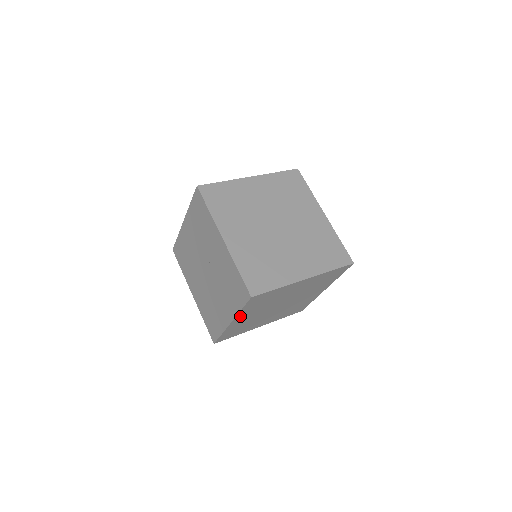
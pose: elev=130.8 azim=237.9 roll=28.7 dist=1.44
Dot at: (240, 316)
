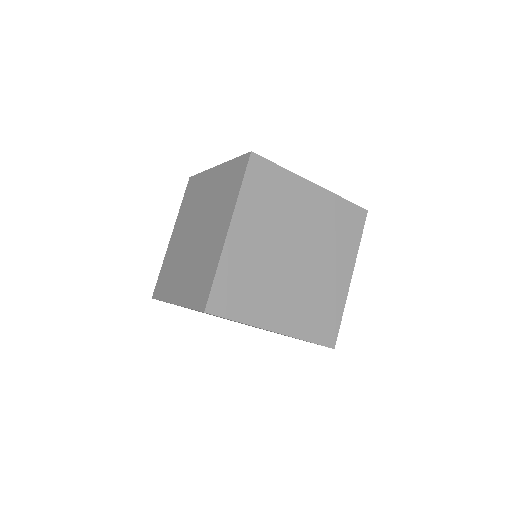
Dot at: occluded
